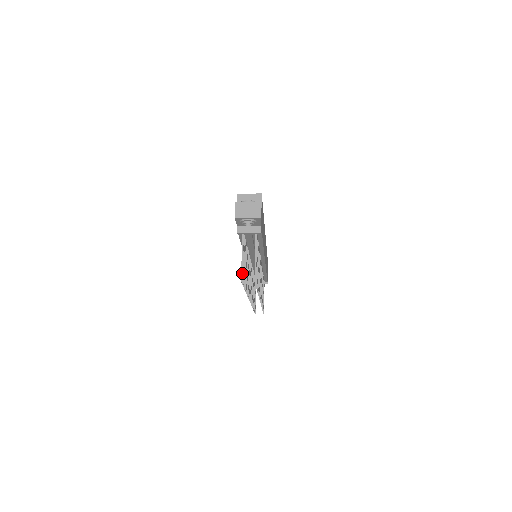
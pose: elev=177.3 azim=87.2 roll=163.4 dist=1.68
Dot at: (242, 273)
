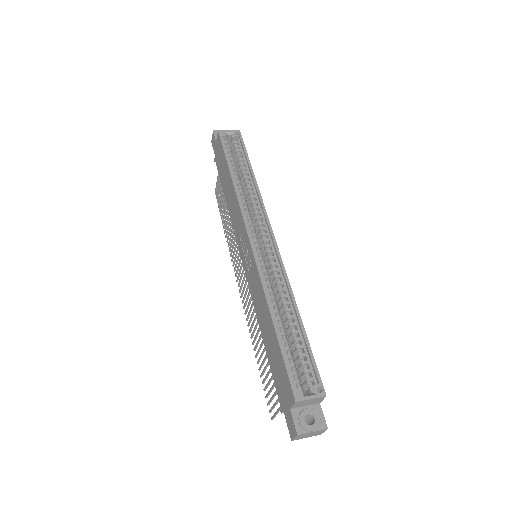
Dot at: occluded
